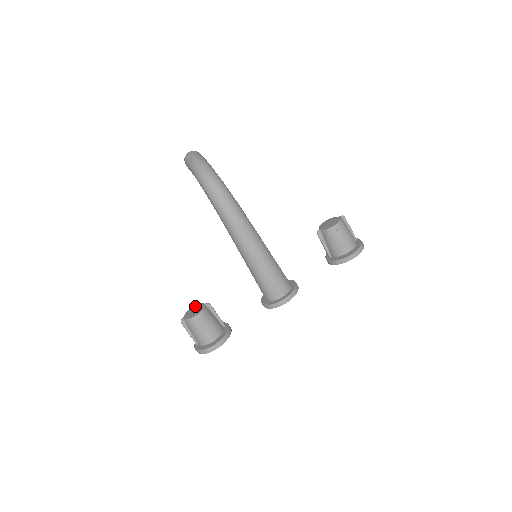
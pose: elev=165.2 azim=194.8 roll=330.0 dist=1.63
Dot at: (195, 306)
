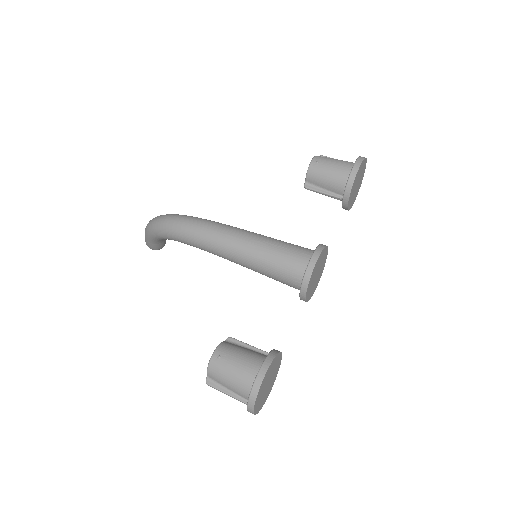
Dot at: occluded
